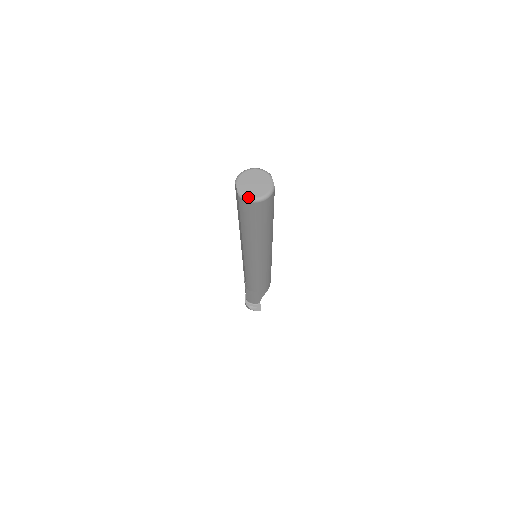
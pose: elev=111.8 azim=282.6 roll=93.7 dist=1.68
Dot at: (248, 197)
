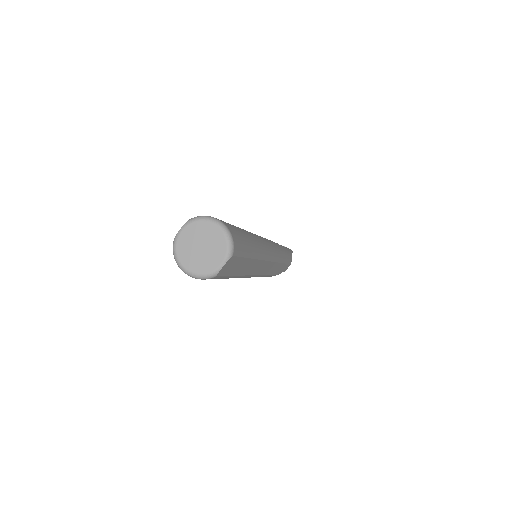
Dot at: (176, 255)
